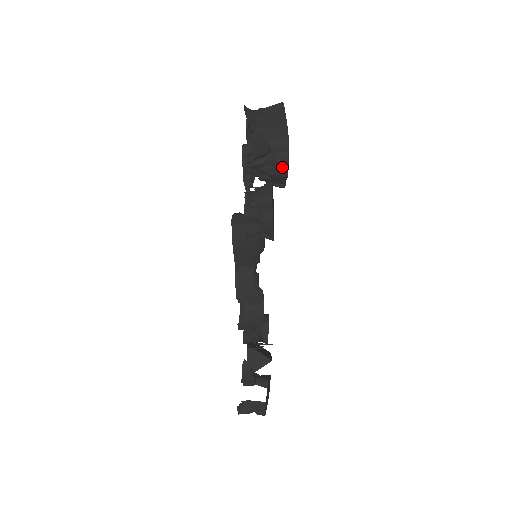
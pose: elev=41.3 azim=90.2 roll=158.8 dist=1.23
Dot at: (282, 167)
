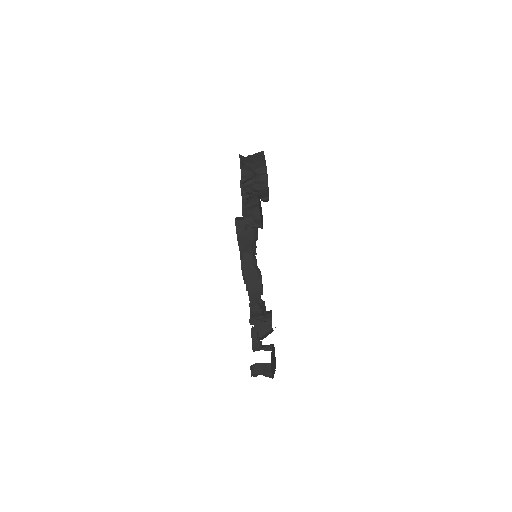
Dot at: (264, 184)
